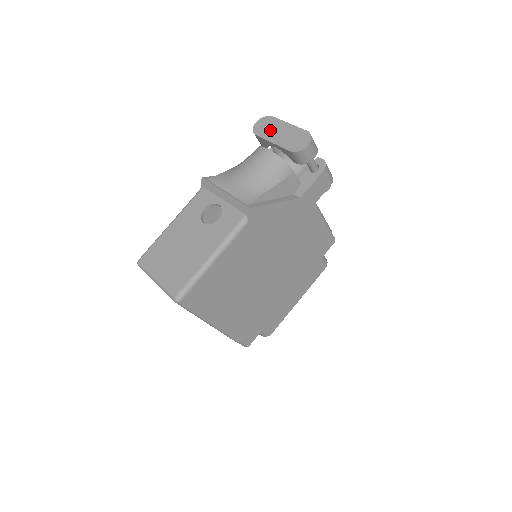
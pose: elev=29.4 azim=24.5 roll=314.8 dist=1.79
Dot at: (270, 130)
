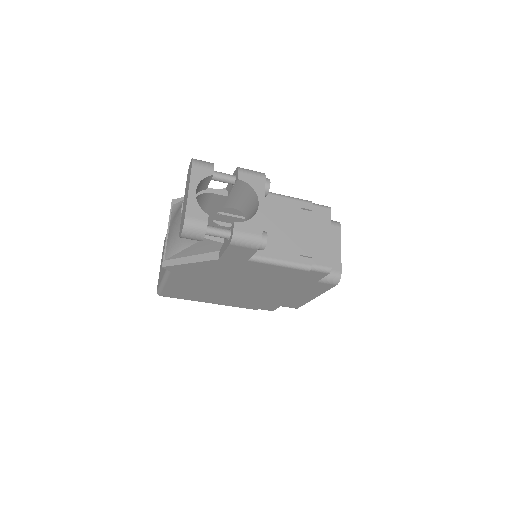
Dot at: (187, 184)
